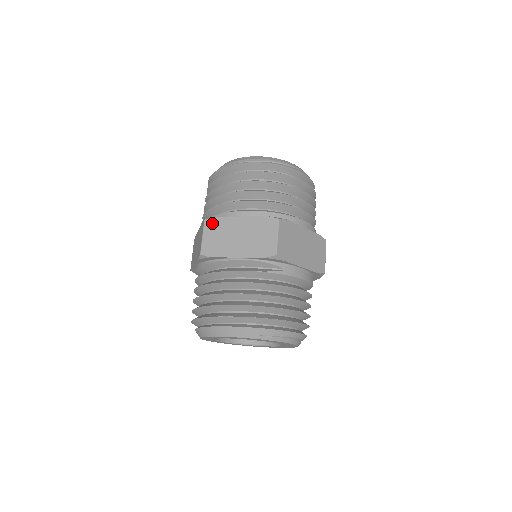
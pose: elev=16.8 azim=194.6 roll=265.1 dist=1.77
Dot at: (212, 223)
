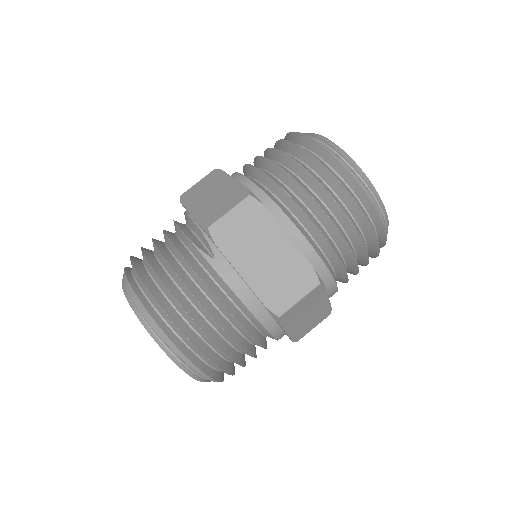
Dot at: (214, 174)
